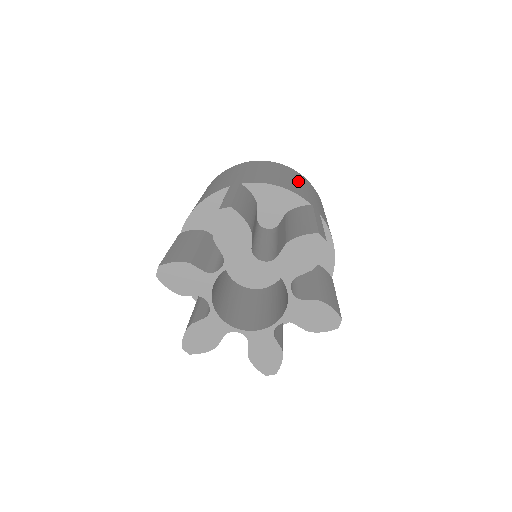
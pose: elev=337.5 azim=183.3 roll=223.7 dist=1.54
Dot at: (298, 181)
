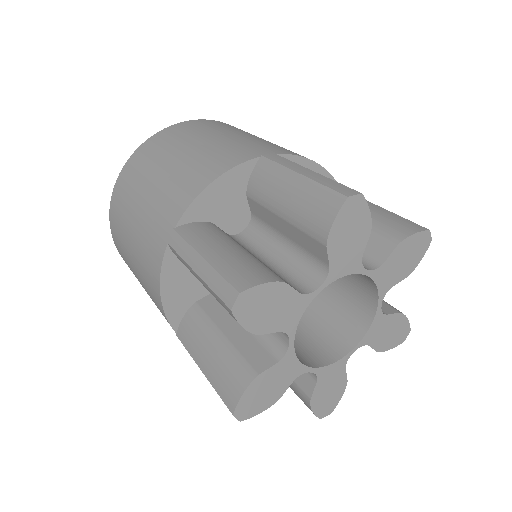
Dot at: (198, 140)
